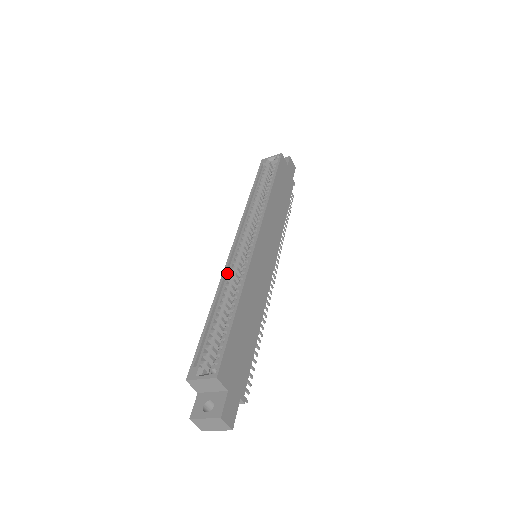
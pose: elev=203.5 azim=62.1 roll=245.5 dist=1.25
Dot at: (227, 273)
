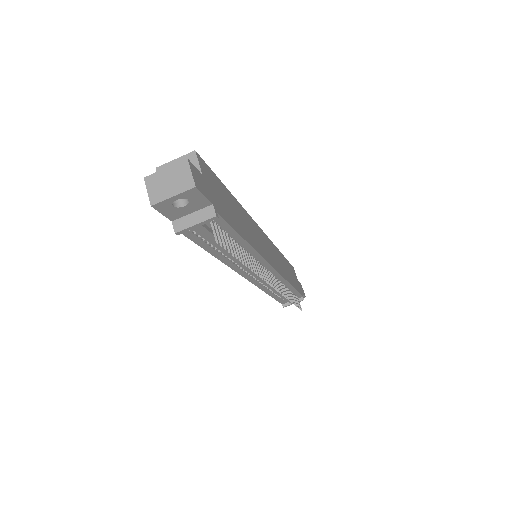
Dot at: occluded
